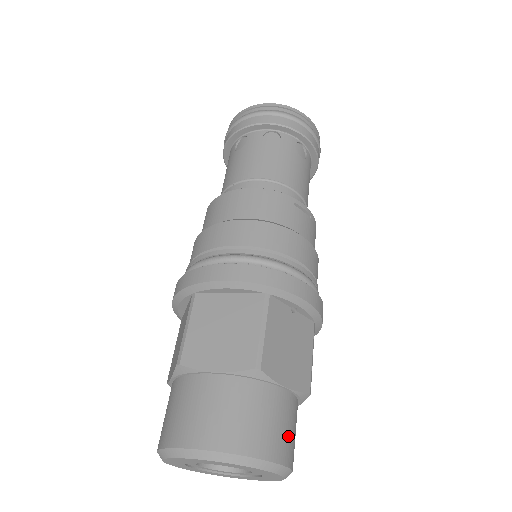
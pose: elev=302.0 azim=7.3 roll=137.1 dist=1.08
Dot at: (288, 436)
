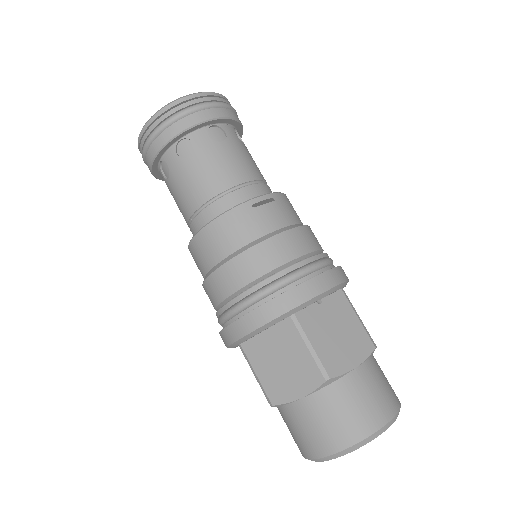
Dot at: (382, 395)
